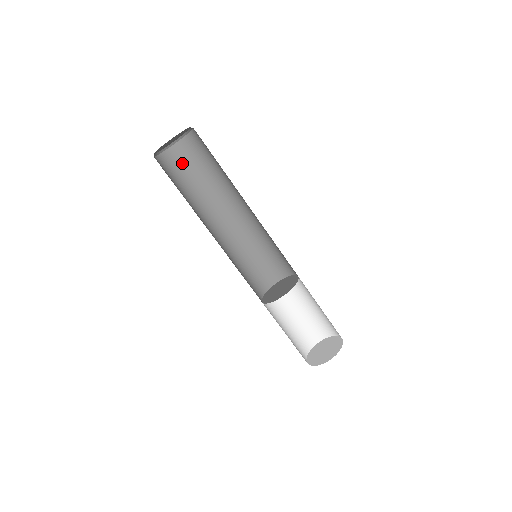
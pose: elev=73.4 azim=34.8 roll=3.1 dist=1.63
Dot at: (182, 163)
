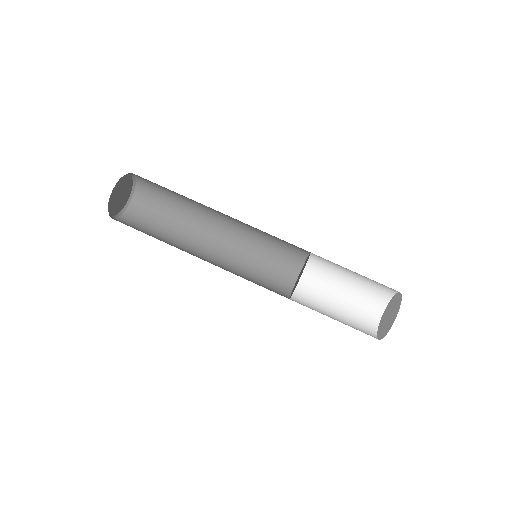
Dot at: (137, 225)
